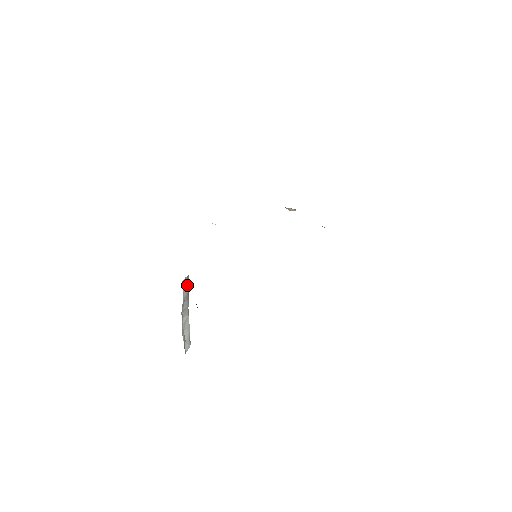
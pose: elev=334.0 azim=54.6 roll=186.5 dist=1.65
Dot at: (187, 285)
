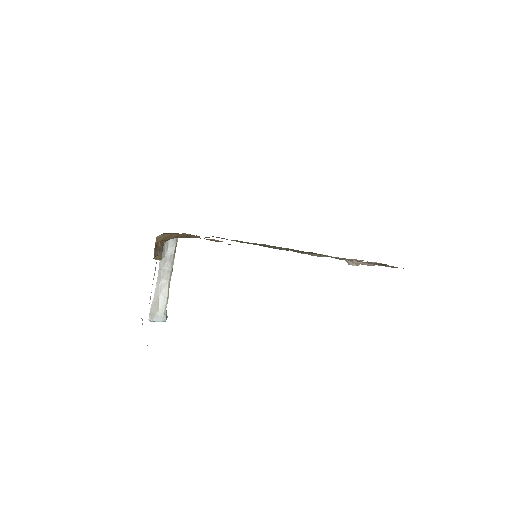
Dot at: (174, 245)
